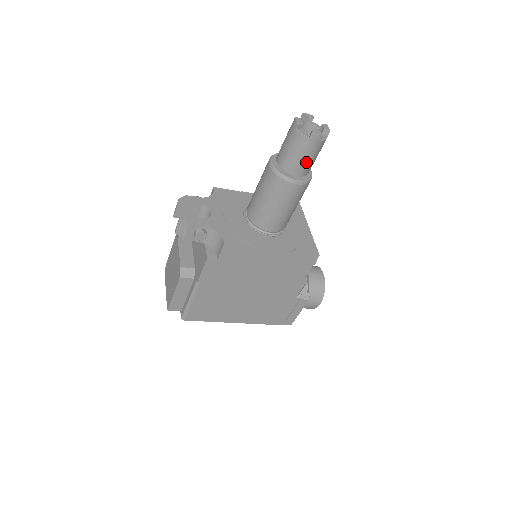
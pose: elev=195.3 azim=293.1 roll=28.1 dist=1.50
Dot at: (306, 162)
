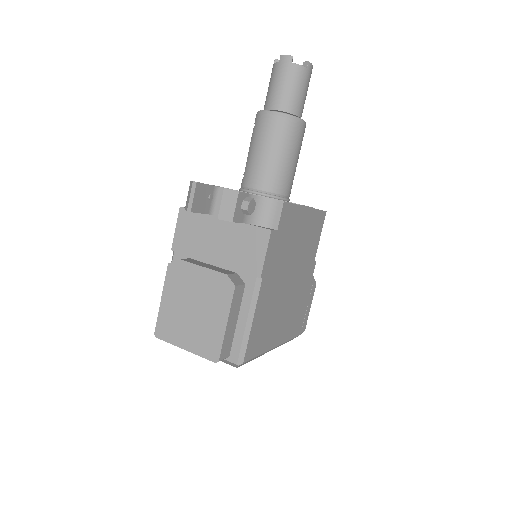
Dot at: (304, 99)
